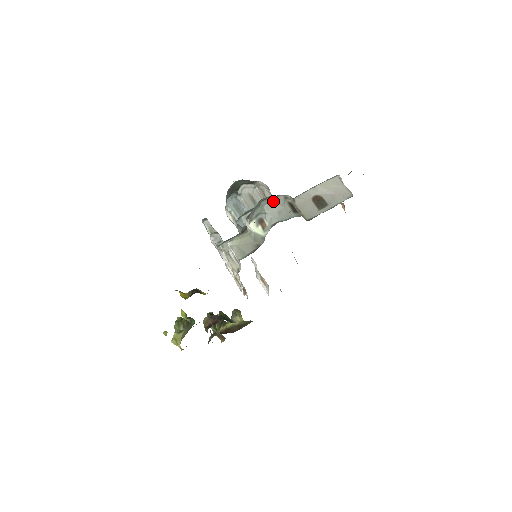
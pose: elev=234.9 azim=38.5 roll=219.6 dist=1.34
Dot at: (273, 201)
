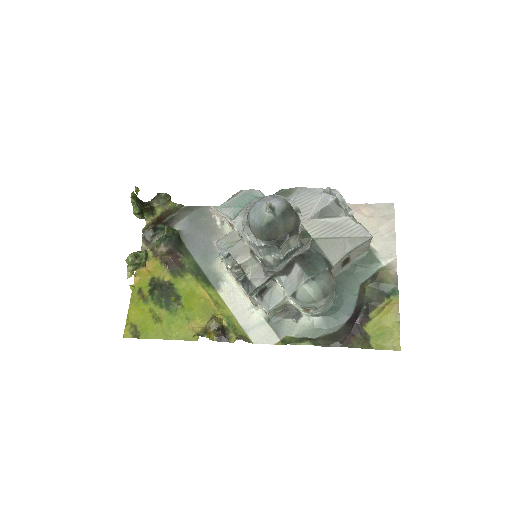
Dot at: occluded
